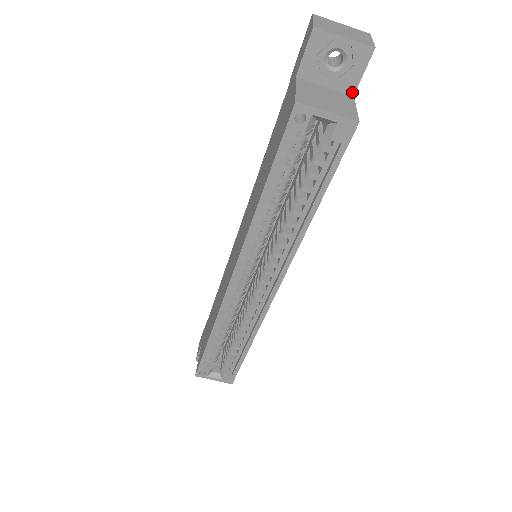
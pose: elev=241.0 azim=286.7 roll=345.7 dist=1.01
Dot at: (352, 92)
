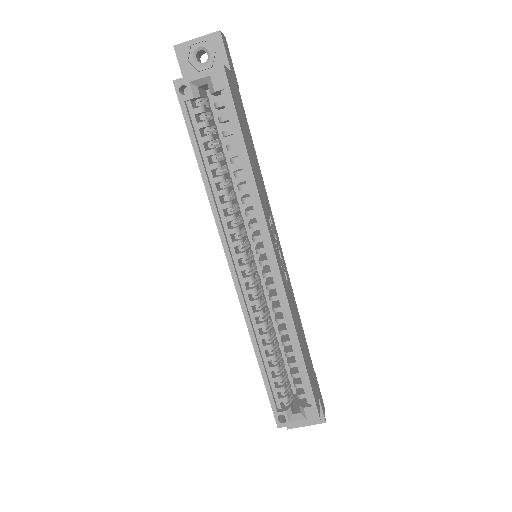
Dot at: occluded
